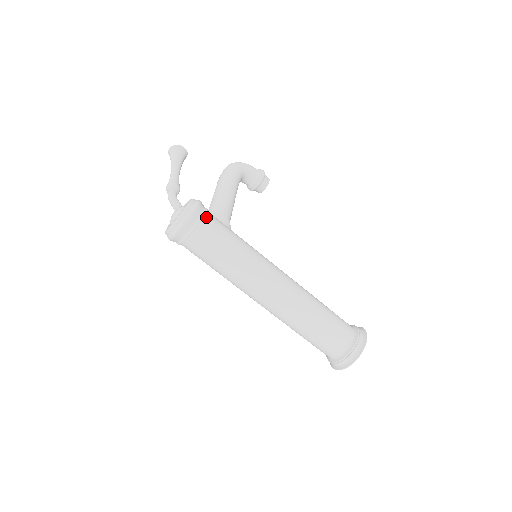
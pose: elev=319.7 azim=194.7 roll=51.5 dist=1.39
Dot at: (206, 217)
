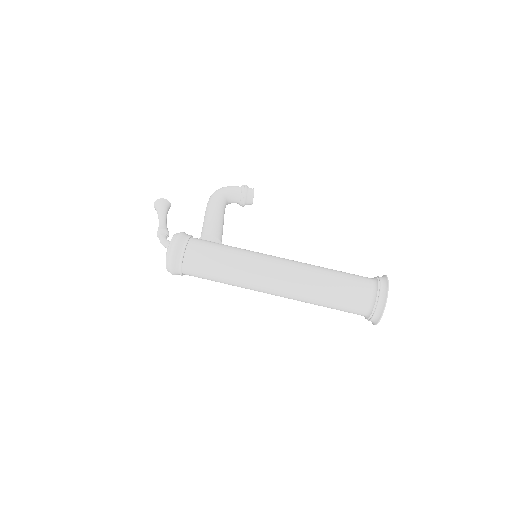
Dot at: (190, 242)
